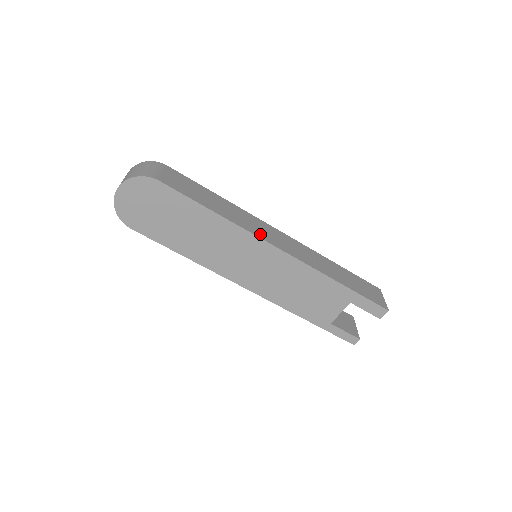
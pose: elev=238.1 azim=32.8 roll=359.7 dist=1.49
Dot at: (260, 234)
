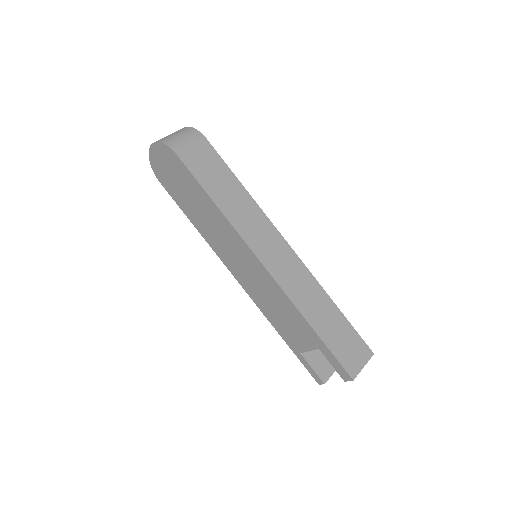
Dot at: (253, 241)
